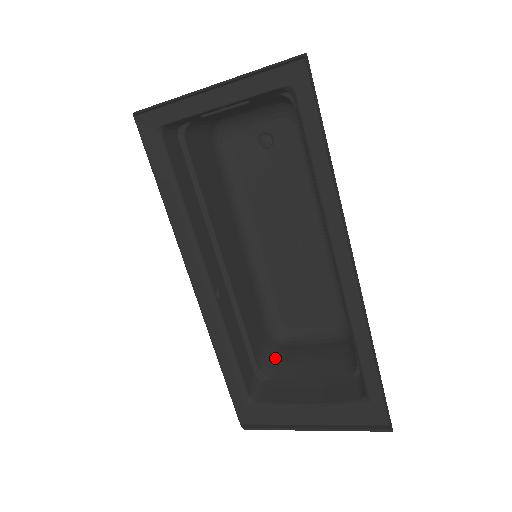
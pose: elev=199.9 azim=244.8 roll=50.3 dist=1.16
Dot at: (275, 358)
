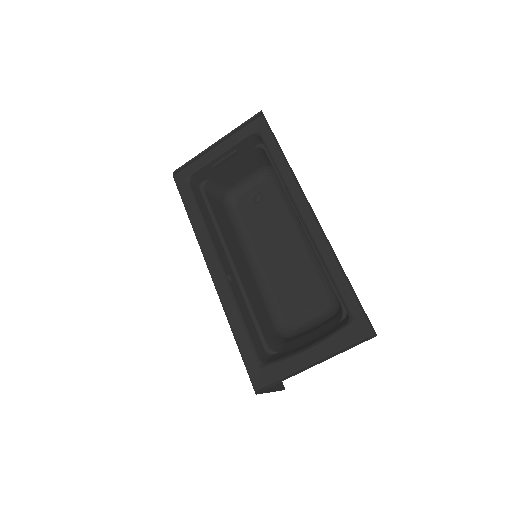
Dot at: (282, 342)
